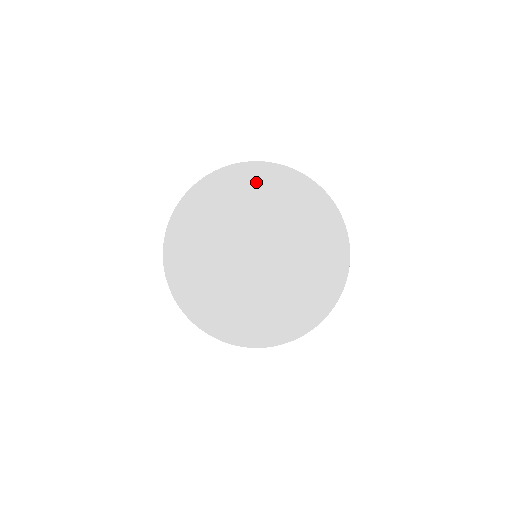
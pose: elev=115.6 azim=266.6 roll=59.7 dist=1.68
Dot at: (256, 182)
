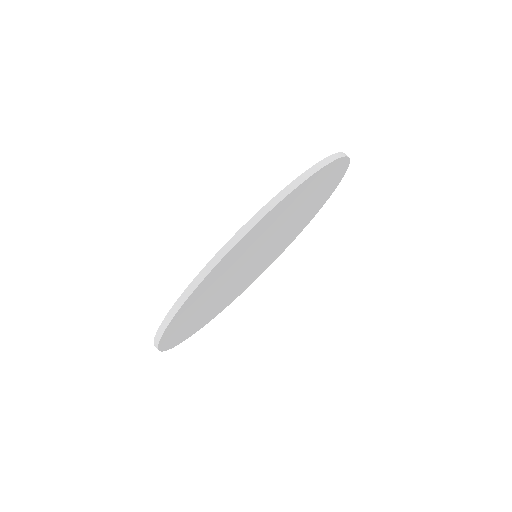
Dot at: (236, 254)
